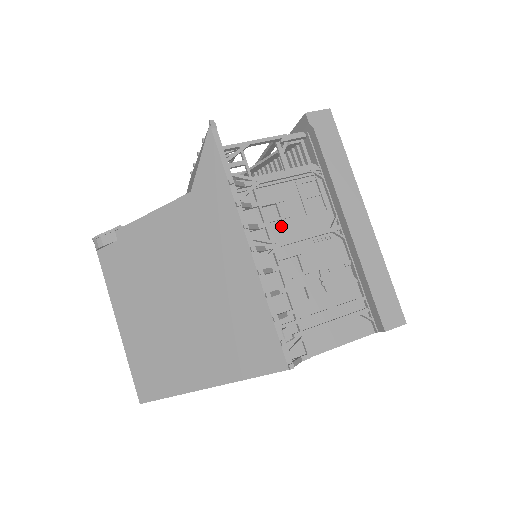
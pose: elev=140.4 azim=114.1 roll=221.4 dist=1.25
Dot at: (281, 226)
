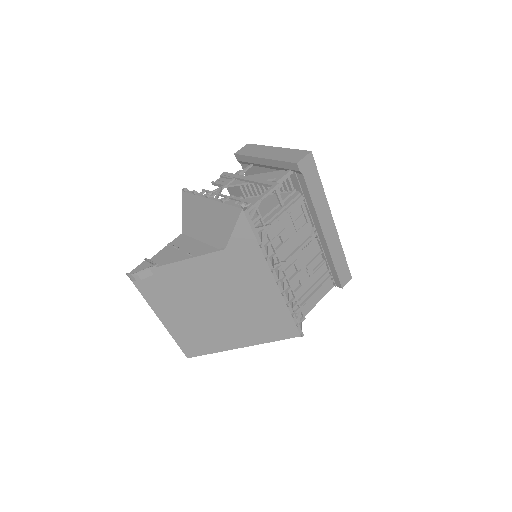
Dot at: (284, 249)
